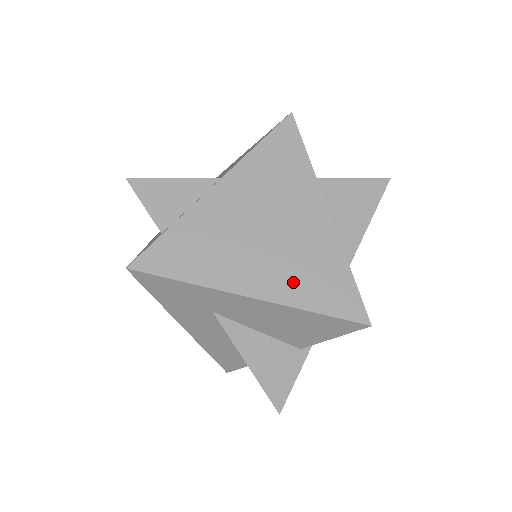
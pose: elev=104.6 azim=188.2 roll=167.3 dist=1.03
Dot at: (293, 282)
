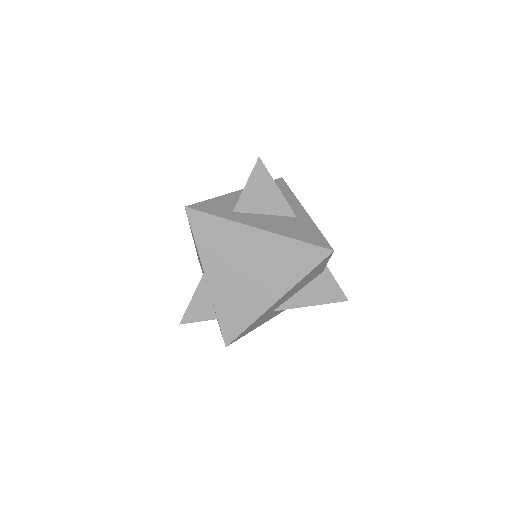
Dot at: (284, 275)
